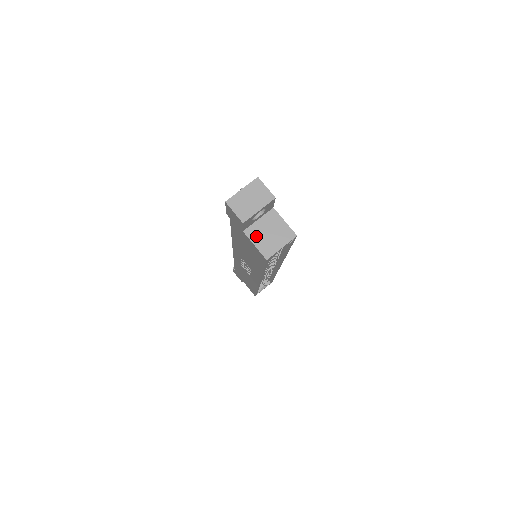
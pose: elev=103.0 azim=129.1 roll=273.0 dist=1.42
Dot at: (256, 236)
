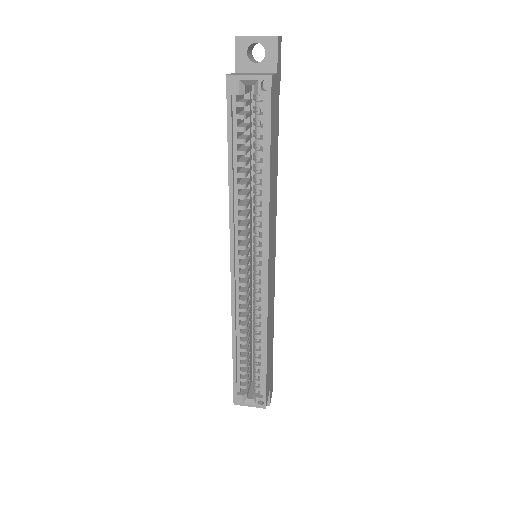
Dot at: (240, 73)
